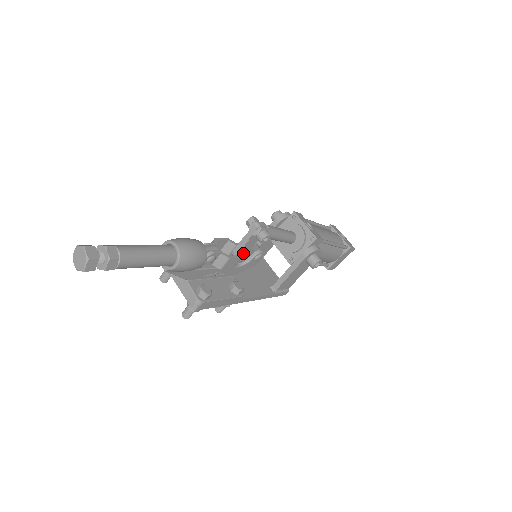
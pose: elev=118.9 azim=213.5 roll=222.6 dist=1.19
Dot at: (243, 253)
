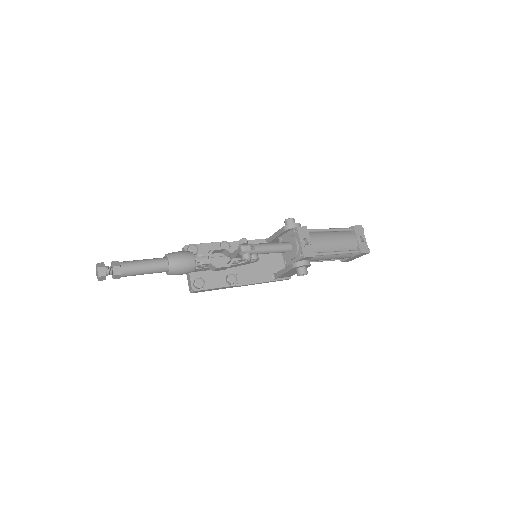
Dot at: (235, 261)
